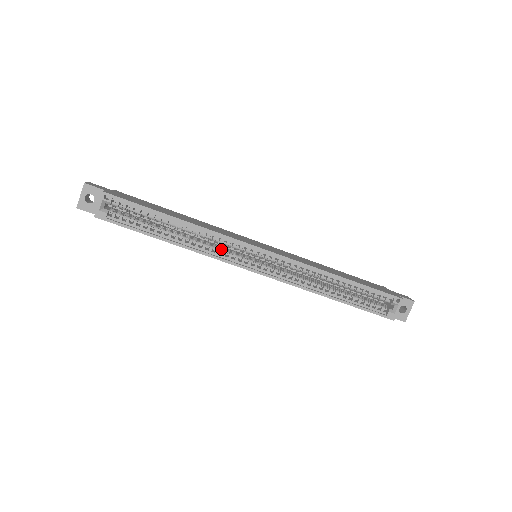
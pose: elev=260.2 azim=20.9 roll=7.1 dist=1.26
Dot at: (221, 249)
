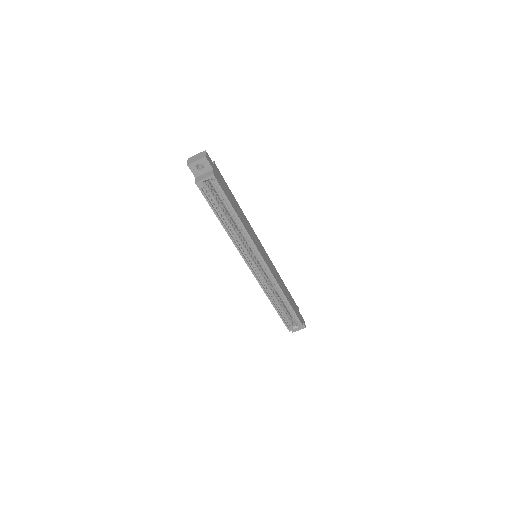
Dot at: (243, 242)
